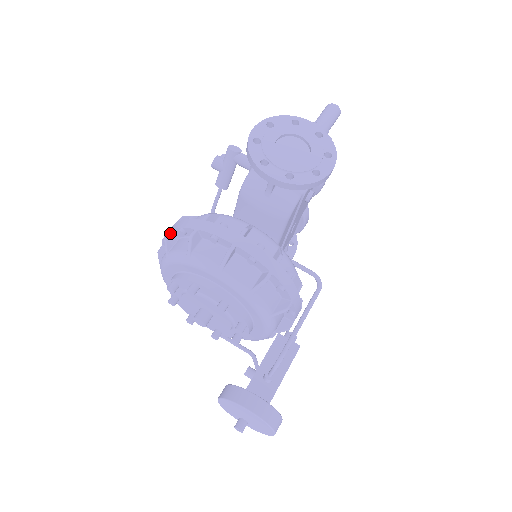
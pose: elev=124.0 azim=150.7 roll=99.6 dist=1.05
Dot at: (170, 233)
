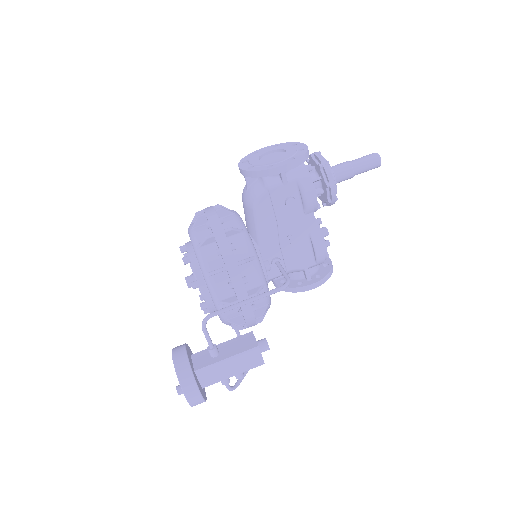
Dot at: occluded
